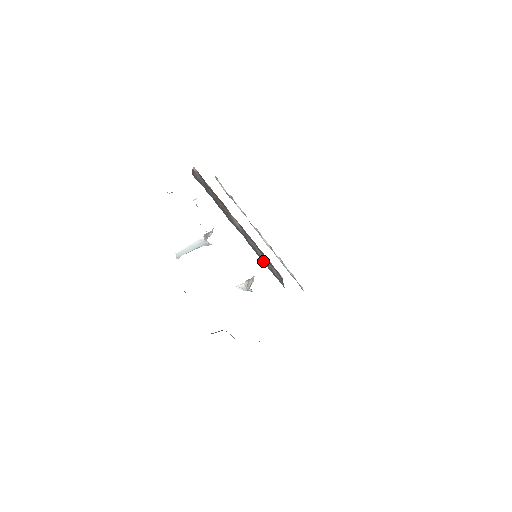
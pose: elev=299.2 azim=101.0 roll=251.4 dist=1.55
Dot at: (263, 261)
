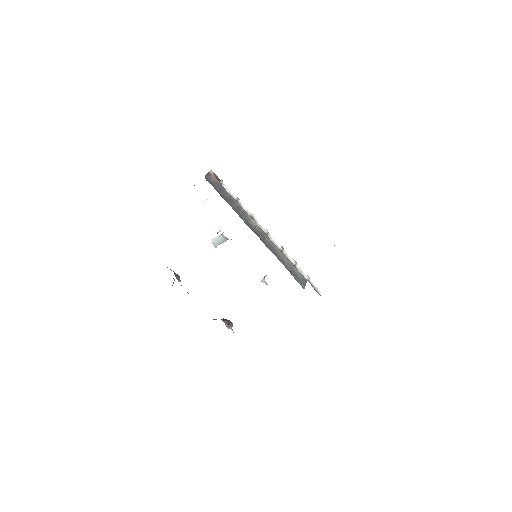
Dot at: (280, 260)
